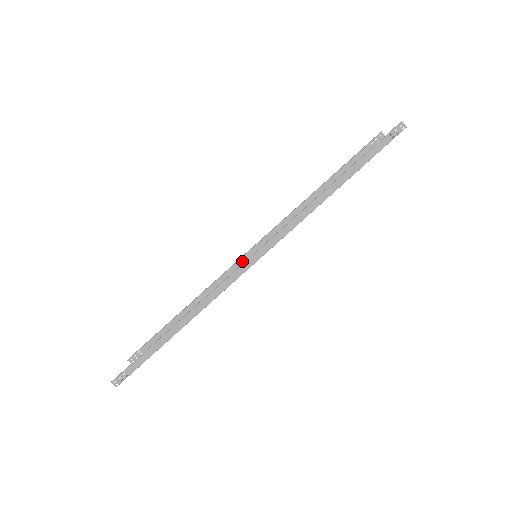
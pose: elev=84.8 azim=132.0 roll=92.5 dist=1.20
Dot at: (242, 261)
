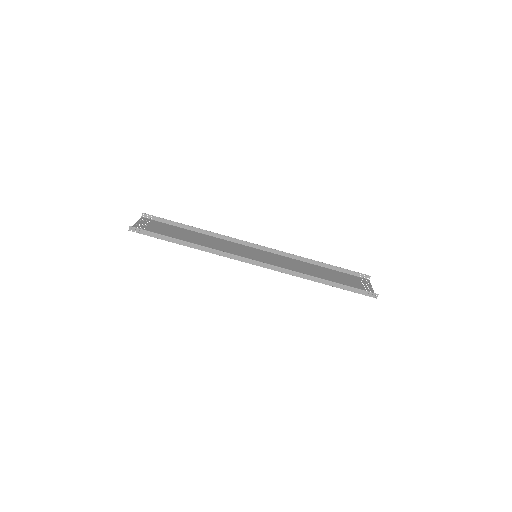
Dot at: (247, 244)
